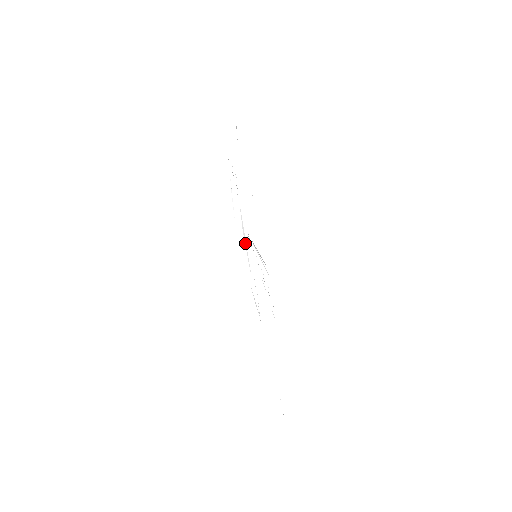
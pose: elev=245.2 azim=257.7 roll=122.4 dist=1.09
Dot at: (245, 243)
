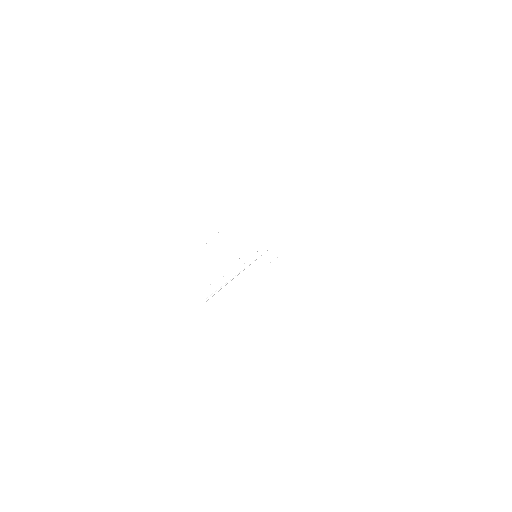
Dot at: occluded
